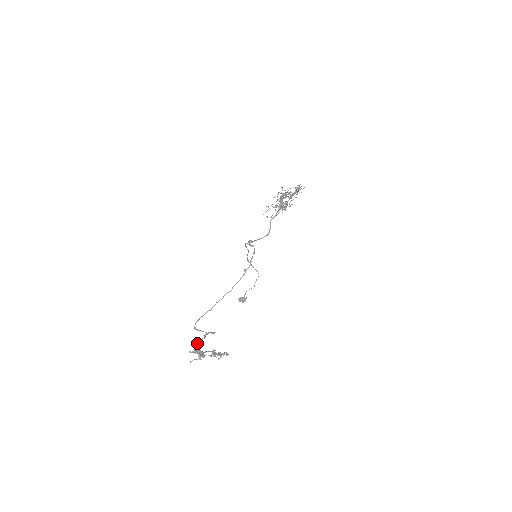
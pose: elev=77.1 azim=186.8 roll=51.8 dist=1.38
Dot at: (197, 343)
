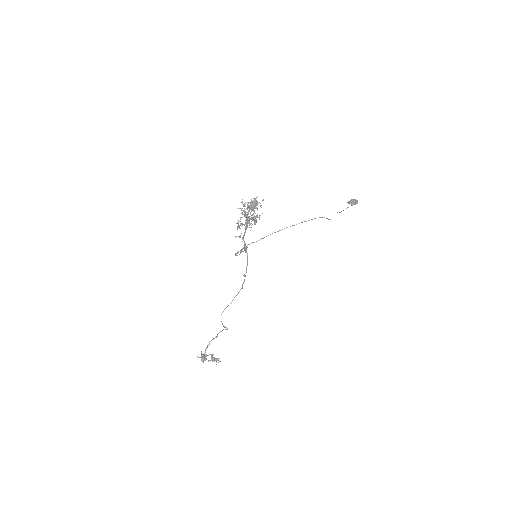
Dot at: (209, 344)
